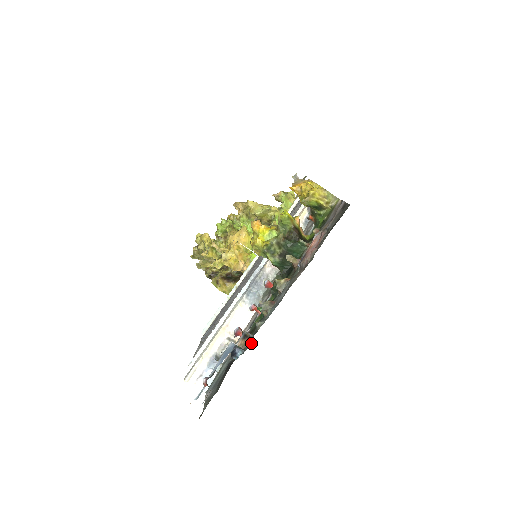
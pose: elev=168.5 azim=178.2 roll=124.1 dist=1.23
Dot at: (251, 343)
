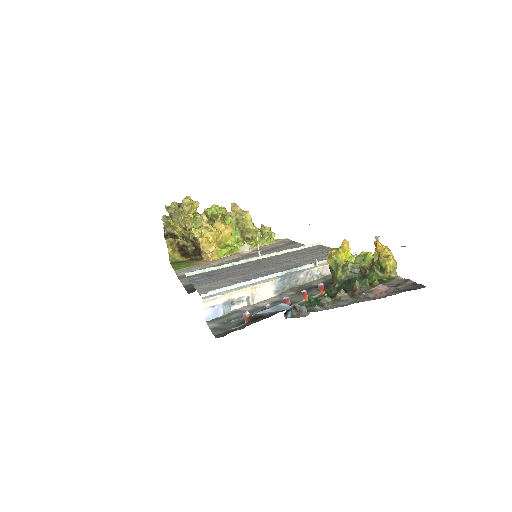
Dot at: (303, 316)
